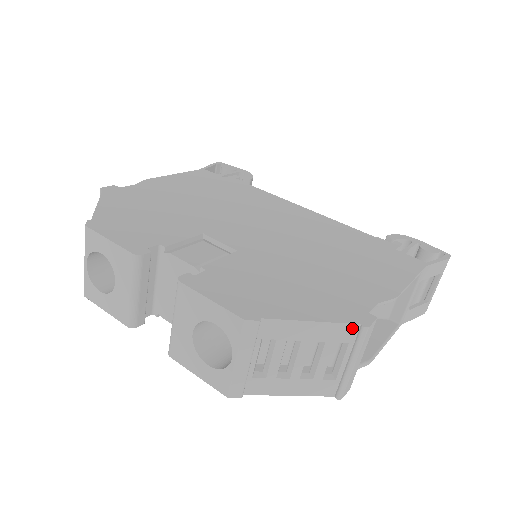
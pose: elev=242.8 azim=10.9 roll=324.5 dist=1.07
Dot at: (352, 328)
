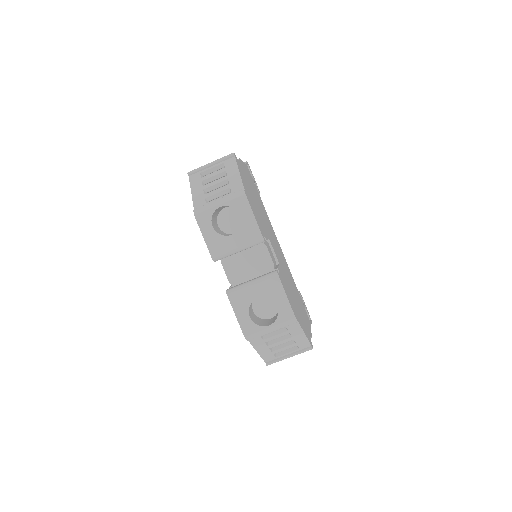
Dot at: (308, 345)
